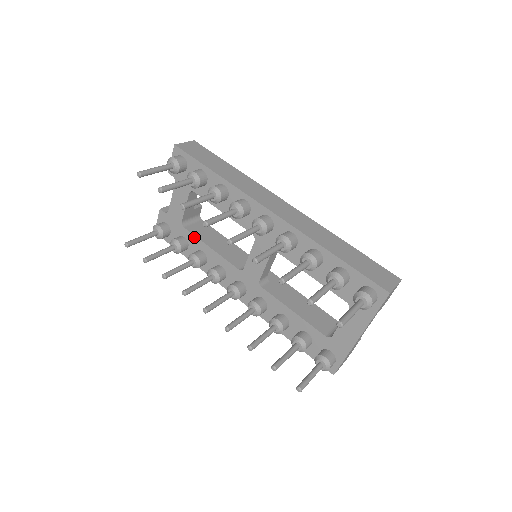
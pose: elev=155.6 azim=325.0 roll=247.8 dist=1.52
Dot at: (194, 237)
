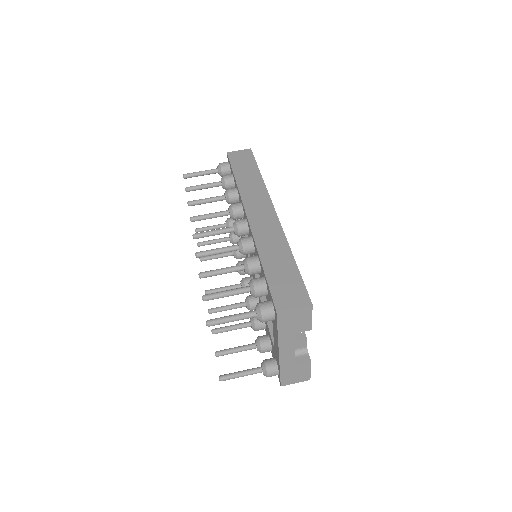
Dot at: occluded
